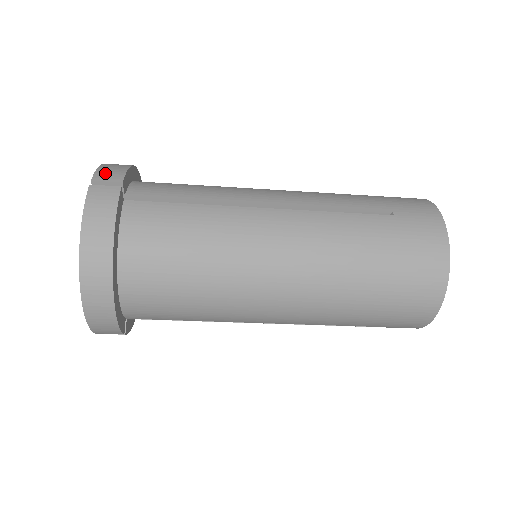
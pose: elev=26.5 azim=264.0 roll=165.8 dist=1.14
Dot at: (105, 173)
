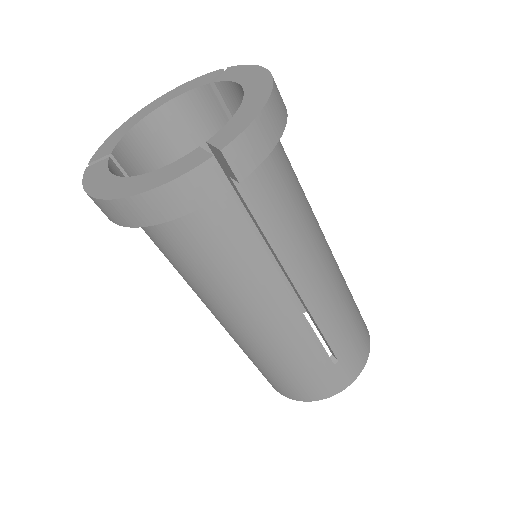
Dot at: occluded
